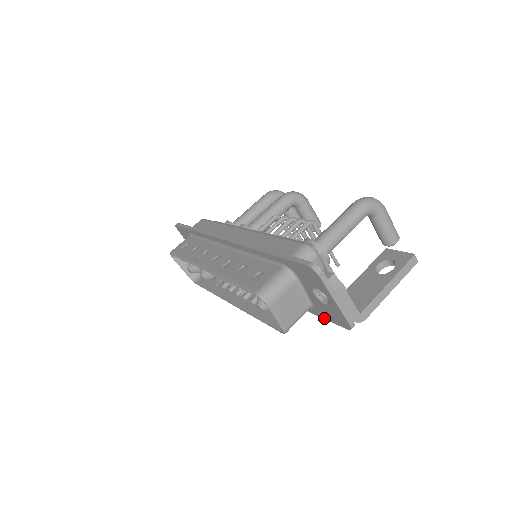
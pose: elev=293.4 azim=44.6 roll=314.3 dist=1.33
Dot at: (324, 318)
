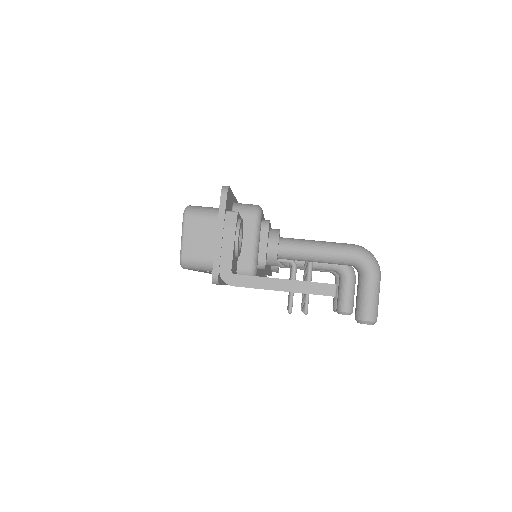
Dot at: occluded
